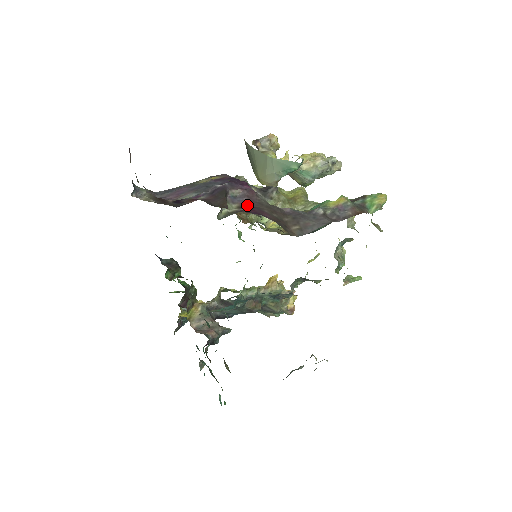
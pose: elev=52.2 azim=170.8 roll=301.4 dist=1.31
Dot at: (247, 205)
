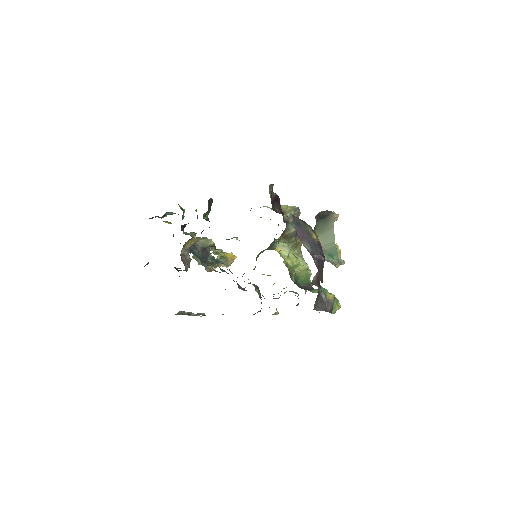
Dot at: (319, 278)
